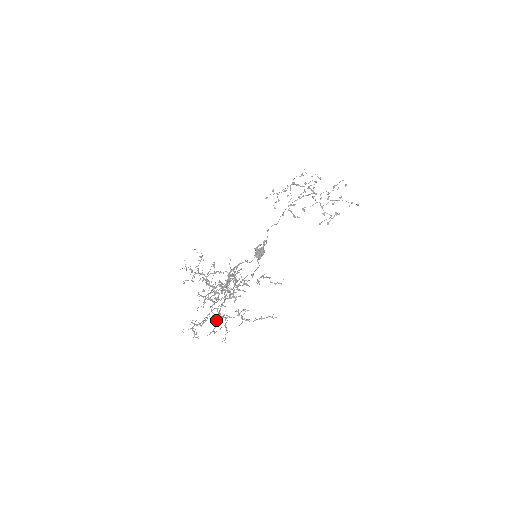
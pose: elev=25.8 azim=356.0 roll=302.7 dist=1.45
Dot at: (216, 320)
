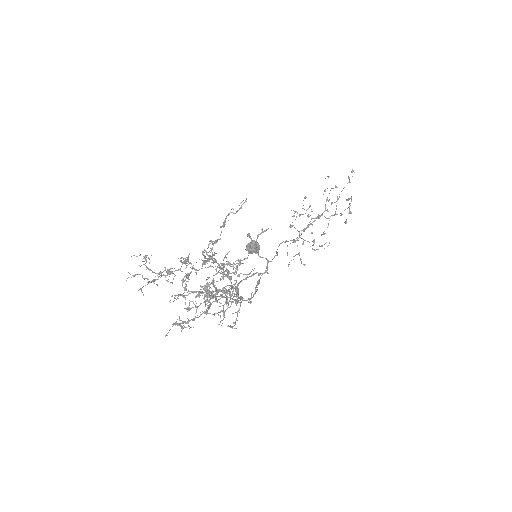
Dot at: occluded
